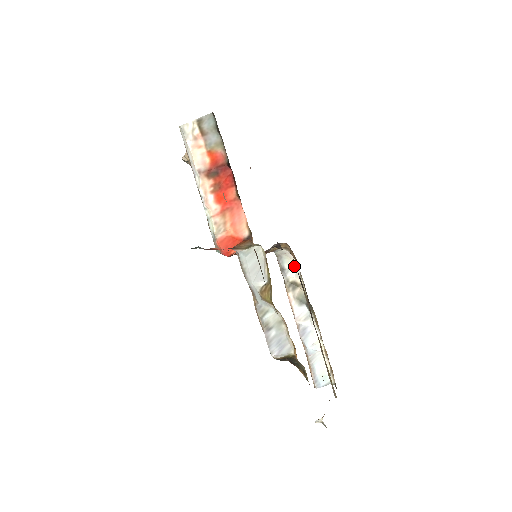
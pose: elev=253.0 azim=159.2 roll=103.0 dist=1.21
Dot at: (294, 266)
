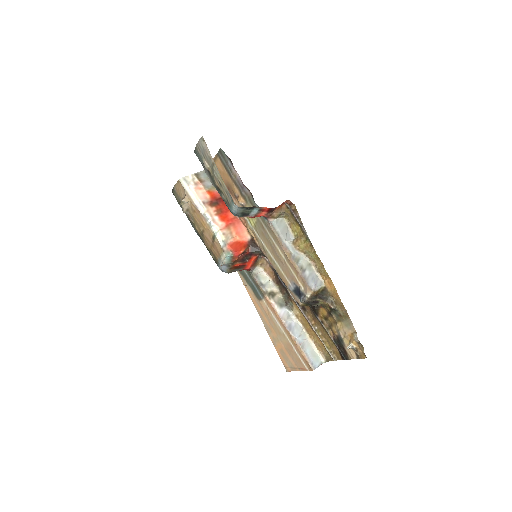
Dot at: (268, 281)
